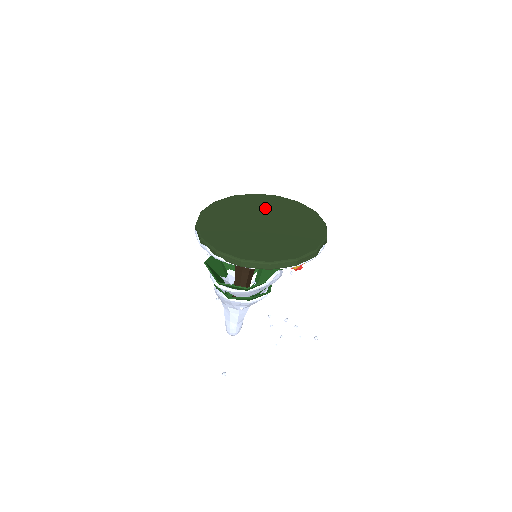
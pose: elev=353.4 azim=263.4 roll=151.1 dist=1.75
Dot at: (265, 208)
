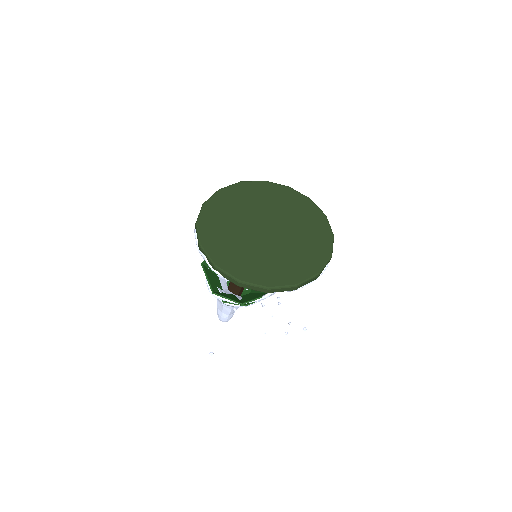
Dot at: (272, 205)
